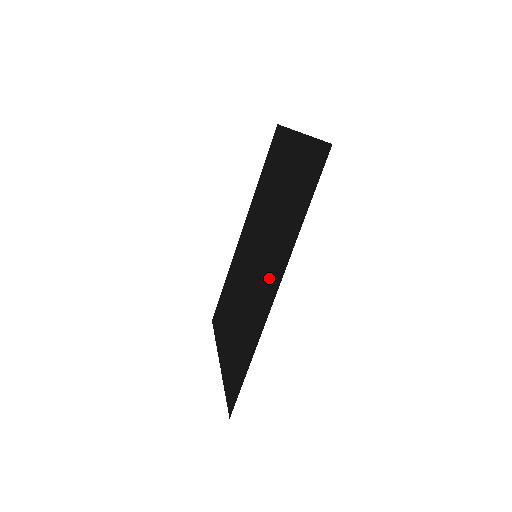
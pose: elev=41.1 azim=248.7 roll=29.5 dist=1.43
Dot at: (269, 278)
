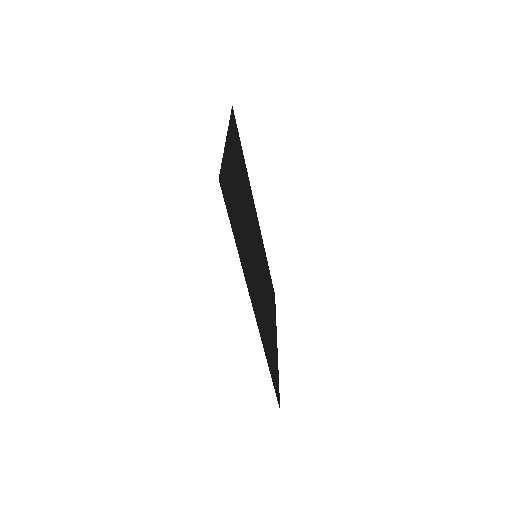
Dot at: (254, 292)
